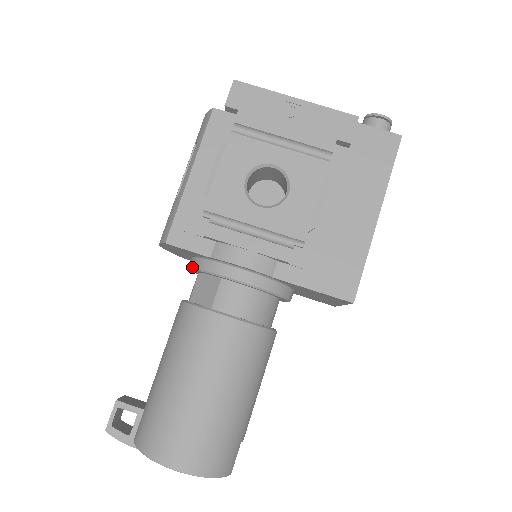
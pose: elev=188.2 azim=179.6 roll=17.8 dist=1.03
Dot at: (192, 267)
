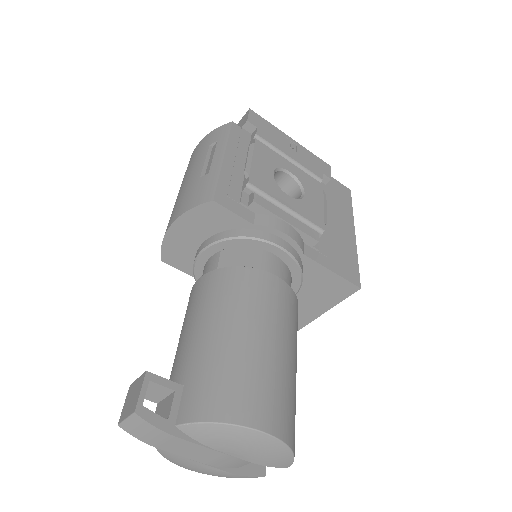
Dot at: (224, 238)
